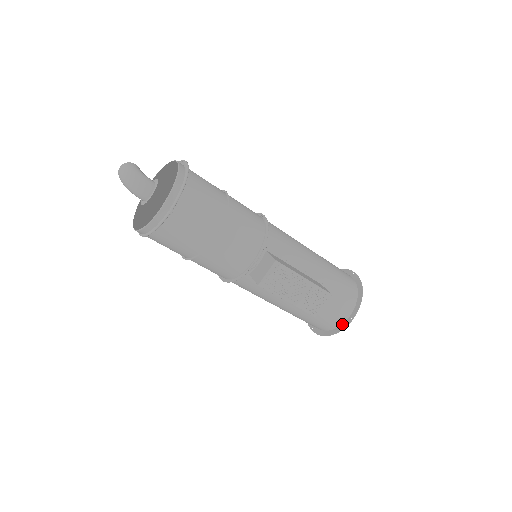
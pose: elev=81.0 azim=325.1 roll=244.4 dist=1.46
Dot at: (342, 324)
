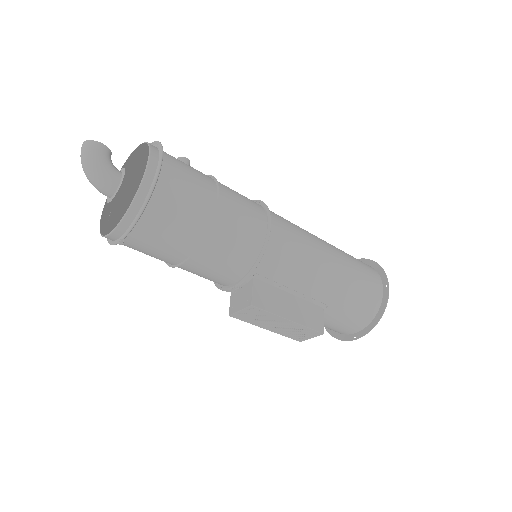
Dot at: (345, 334)
